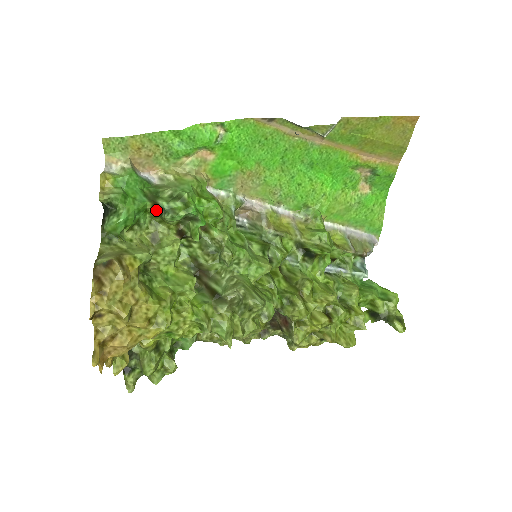
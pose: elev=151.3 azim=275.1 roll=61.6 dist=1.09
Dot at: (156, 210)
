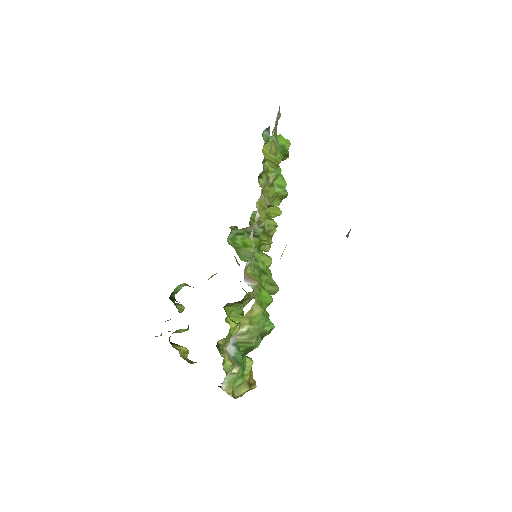
Dot at: occluded
